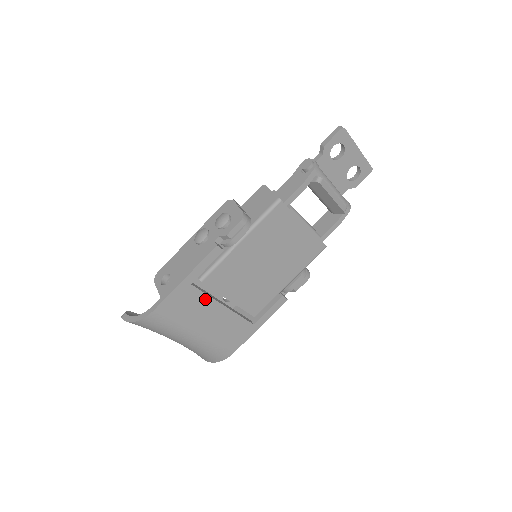
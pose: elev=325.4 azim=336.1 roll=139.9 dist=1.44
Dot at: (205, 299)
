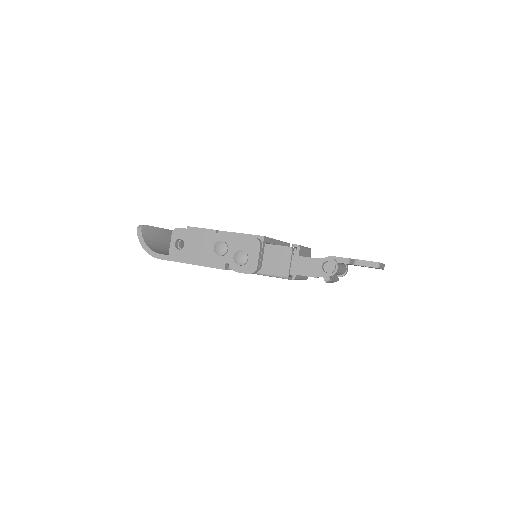
Dot at: occluded
